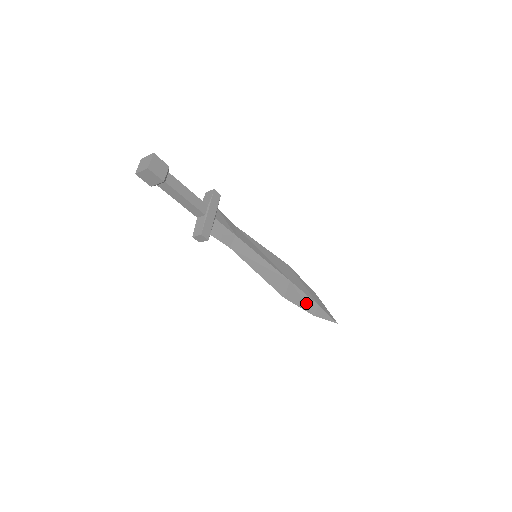
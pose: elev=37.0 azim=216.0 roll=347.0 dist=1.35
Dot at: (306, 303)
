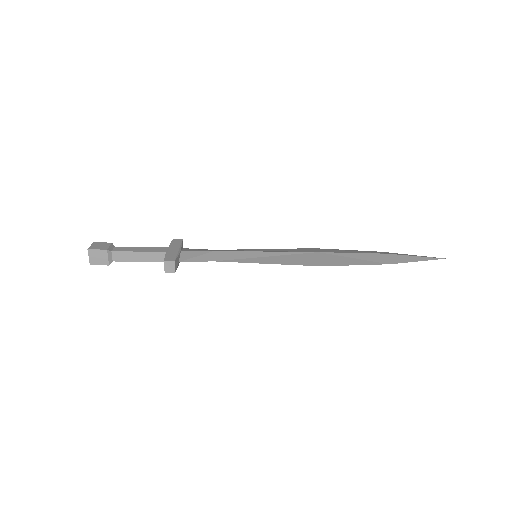
Dot at: (363, 259)
